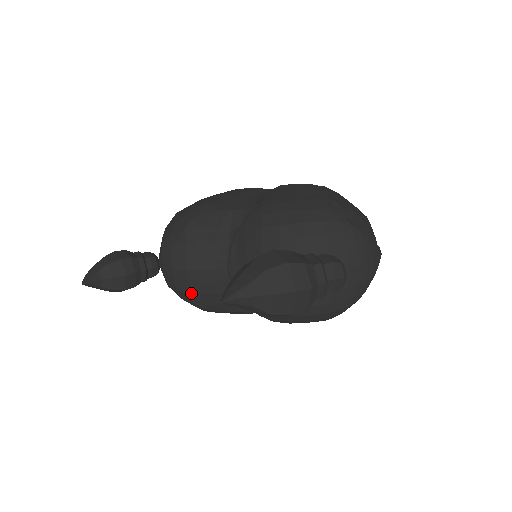
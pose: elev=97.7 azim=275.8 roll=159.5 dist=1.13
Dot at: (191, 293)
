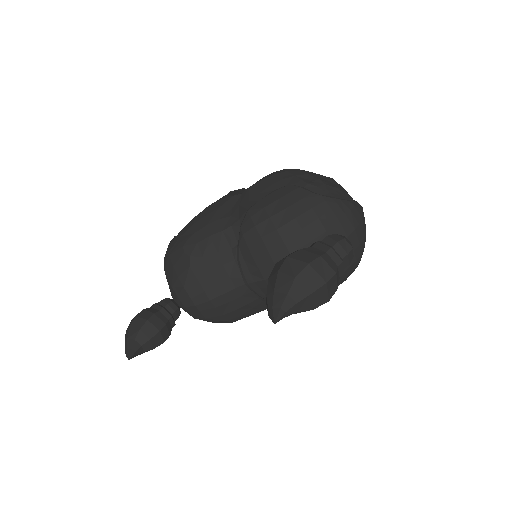
Dot at: (220, 316)
